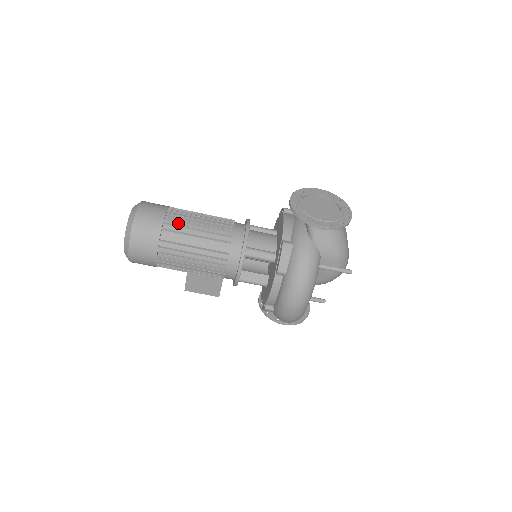
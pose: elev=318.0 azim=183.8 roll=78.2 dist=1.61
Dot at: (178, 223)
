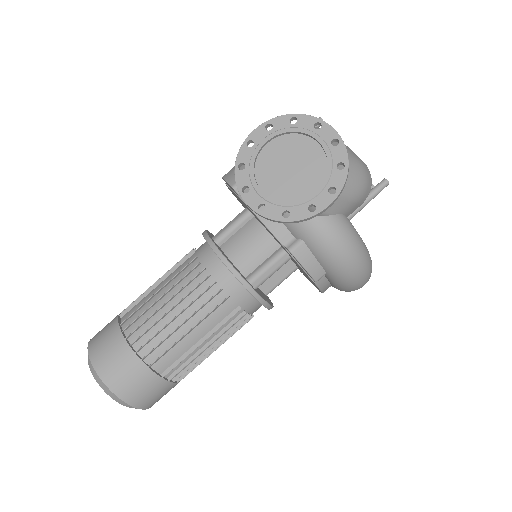
Dot at: (155, 341)
